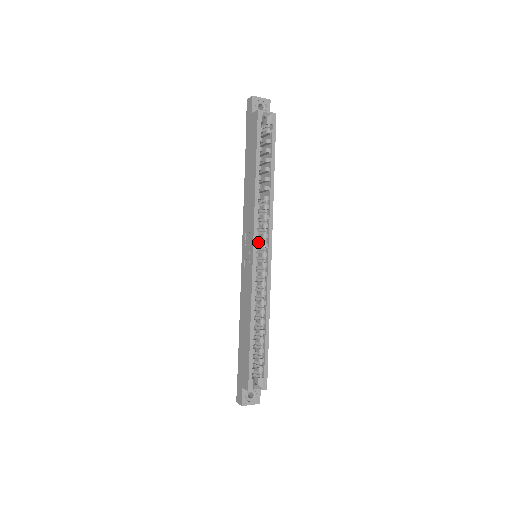
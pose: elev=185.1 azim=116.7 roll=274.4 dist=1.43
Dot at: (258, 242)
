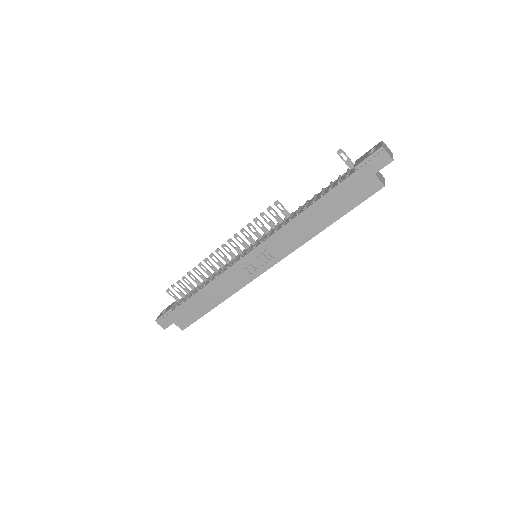
Dot at: occluded
